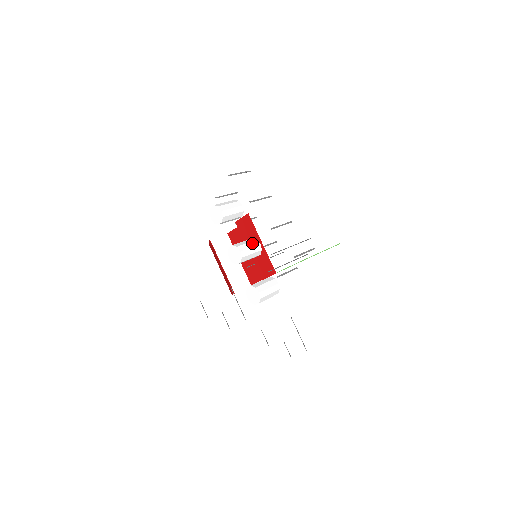
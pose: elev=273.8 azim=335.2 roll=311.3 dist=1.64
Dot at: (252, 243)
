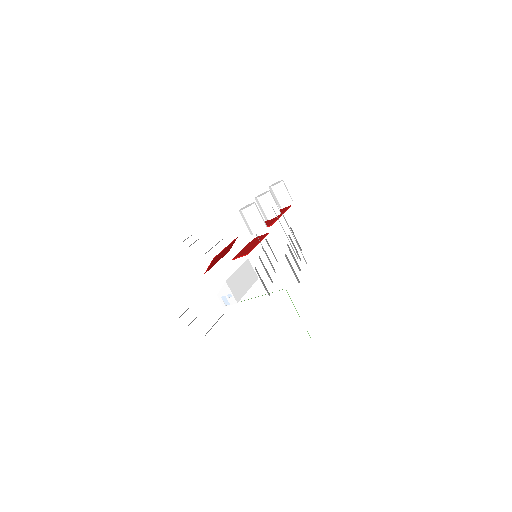
Dot at: occluded
